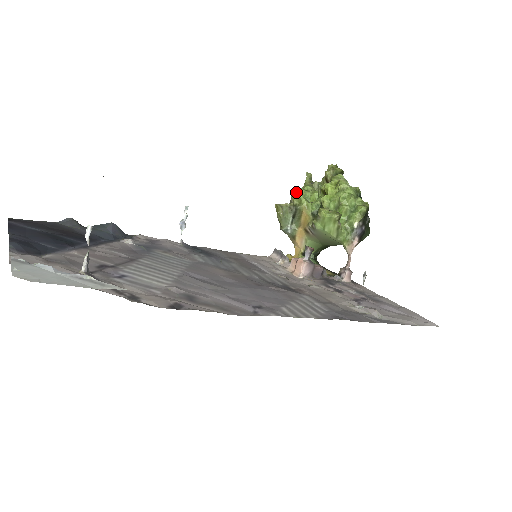
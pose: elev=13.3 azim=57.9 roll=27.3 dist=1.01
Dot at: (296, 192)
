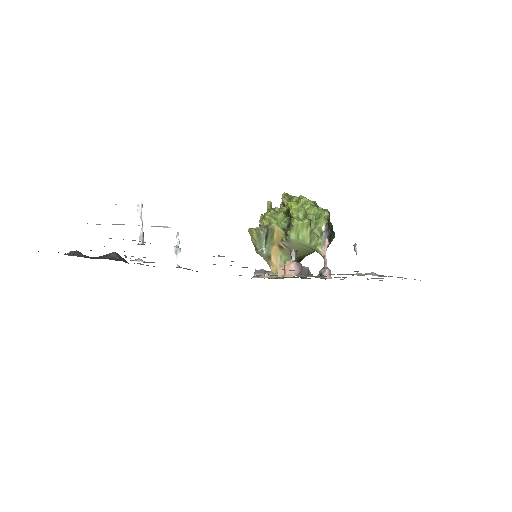
Dot at: (264, 215)
